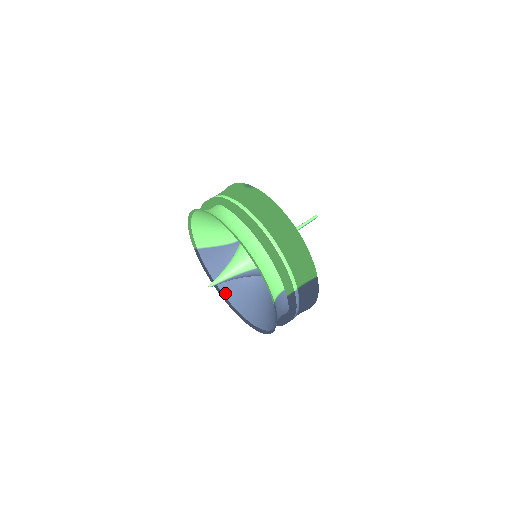
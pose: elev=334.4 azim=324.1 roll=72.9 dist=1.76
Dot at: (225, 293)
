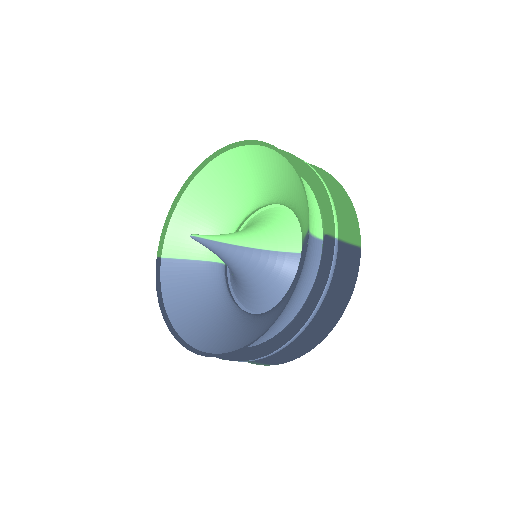
Dot at: (178, 327)
